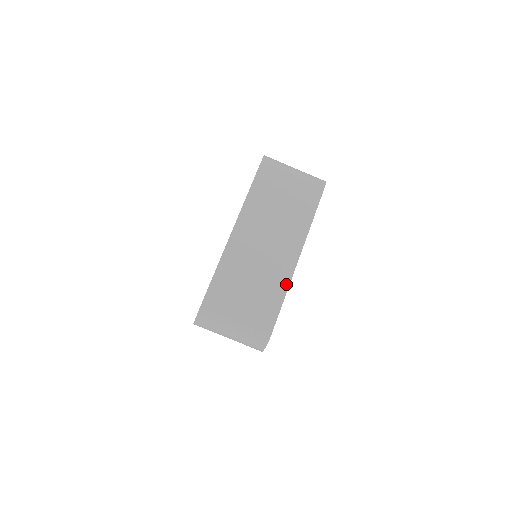
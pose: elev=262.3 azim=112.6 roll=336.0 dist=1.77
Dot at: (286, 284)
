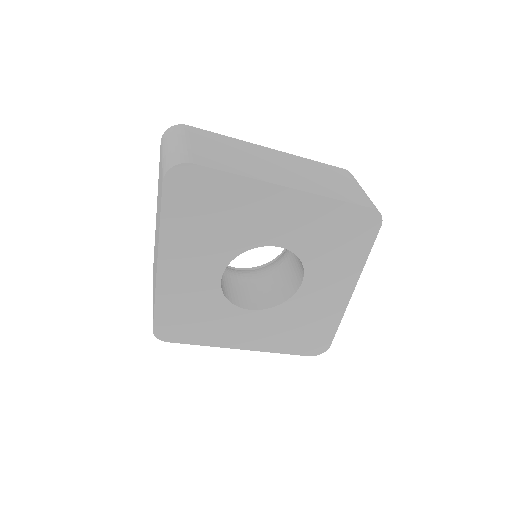
Dot at: (255, 177)
